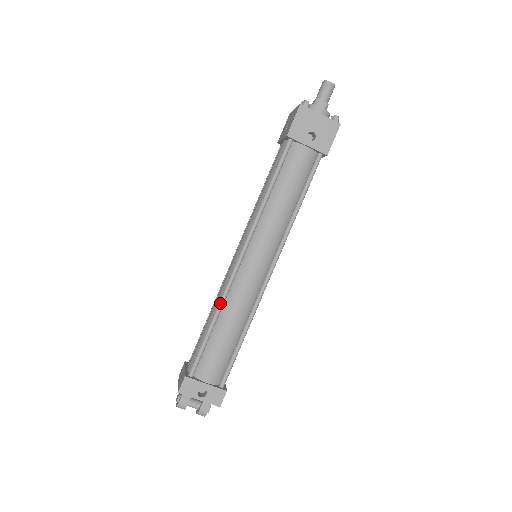
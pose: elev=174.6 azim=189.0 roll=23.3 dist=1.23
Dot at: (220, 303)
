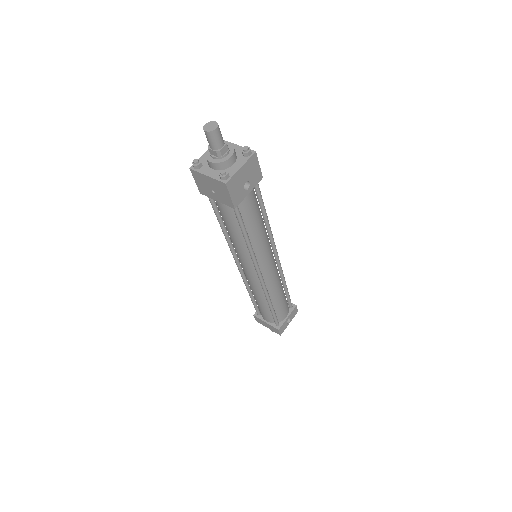
Dot at: (268, 298)
